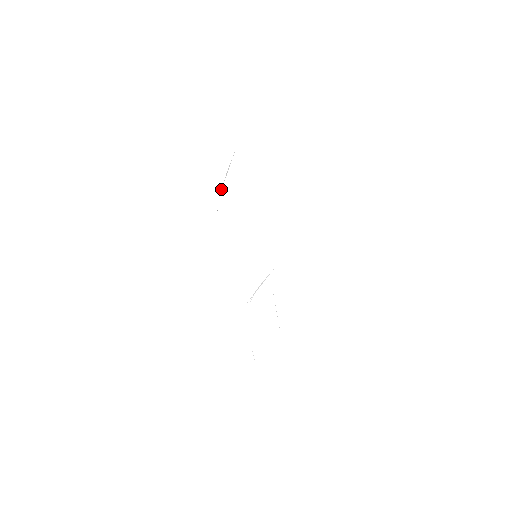
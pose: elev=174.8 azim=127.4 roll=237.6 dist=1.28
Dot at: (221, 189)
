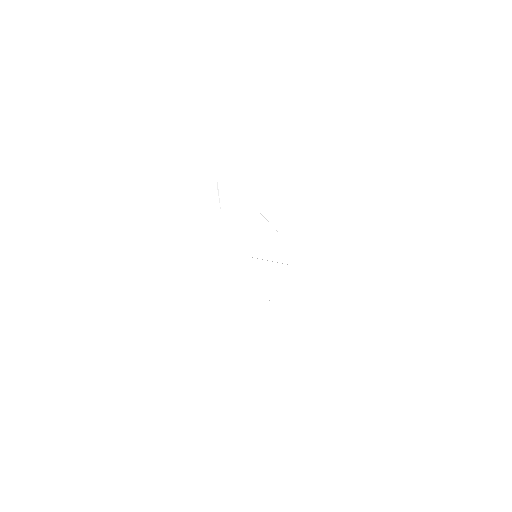
Dot at: occluded
